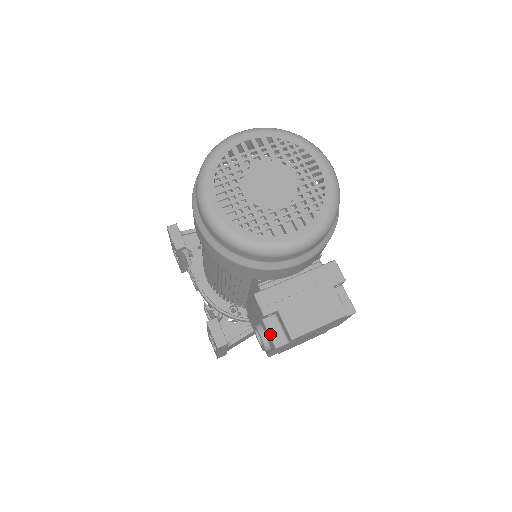
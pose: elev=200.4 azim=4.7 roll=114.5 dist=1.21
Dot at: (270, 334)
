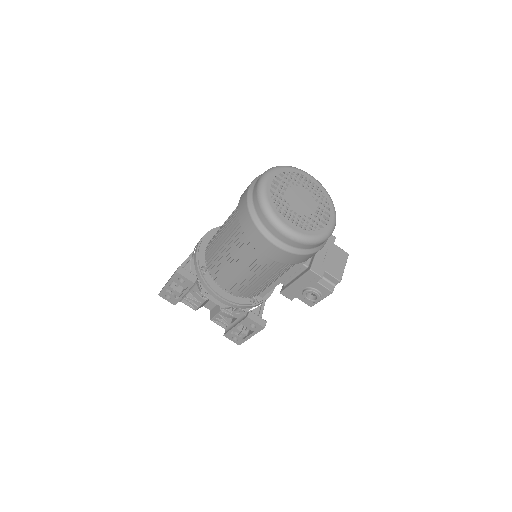
Dot at: (326, 287)
